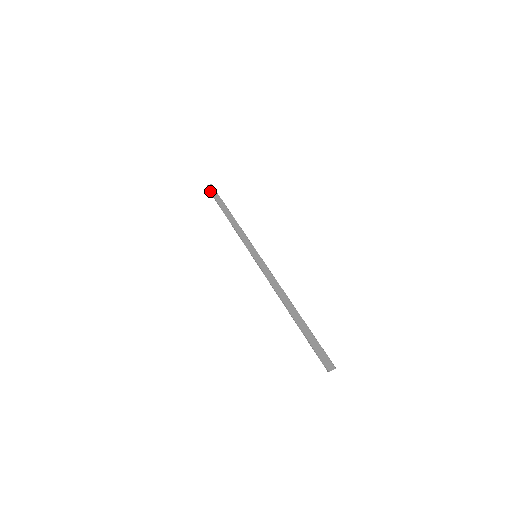
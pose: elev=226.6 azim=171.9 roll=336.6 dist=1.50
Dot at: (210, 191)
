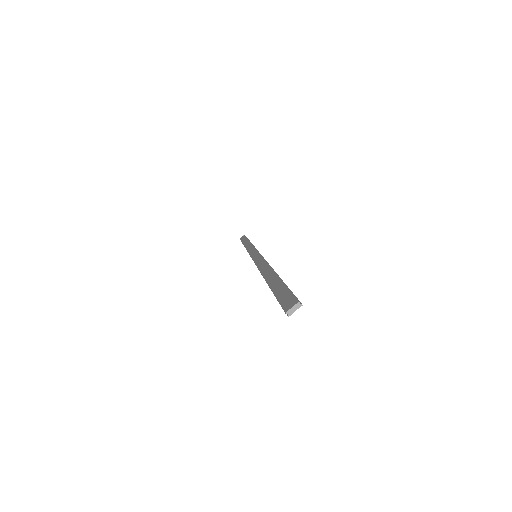
Dot at: occluded
